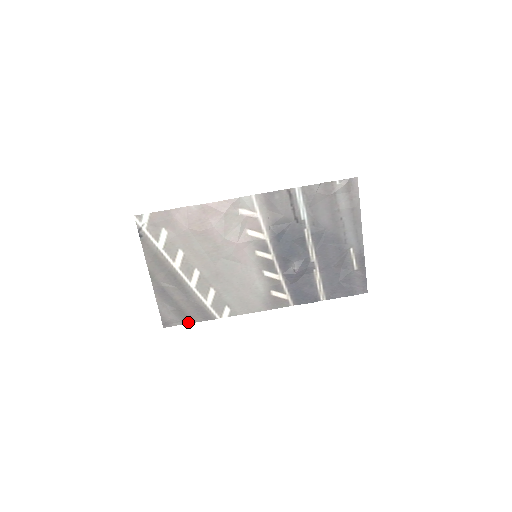
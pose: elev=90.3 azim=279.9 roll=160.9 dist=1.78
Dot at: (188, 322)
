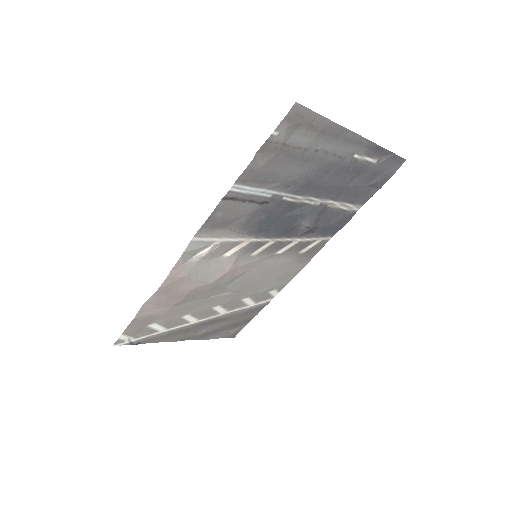
Dot at: (249, 321)
